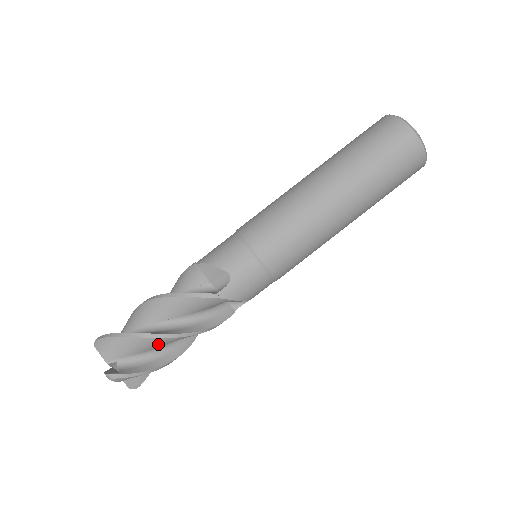
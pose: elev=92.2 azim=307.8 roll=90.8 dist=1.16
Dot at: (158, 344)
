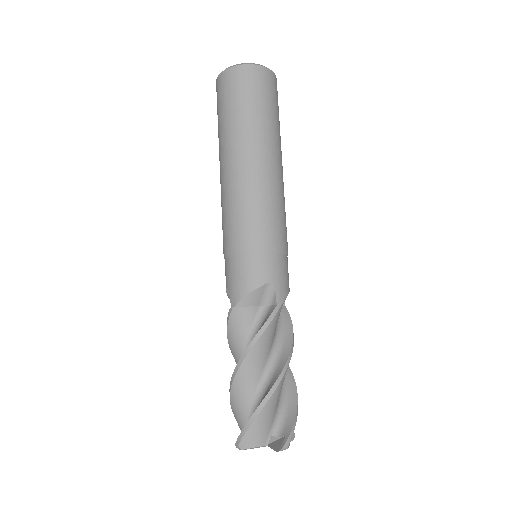
Dot at: occluded
